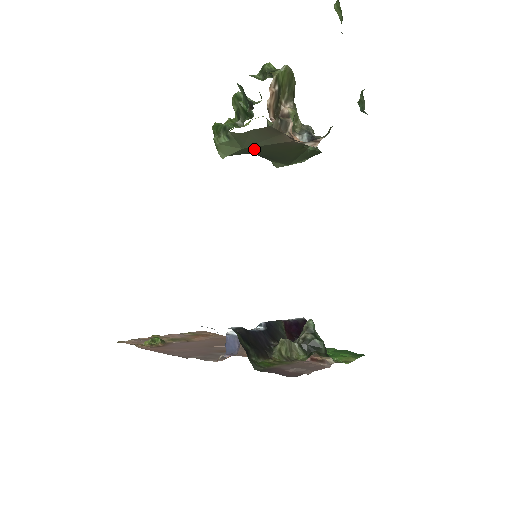
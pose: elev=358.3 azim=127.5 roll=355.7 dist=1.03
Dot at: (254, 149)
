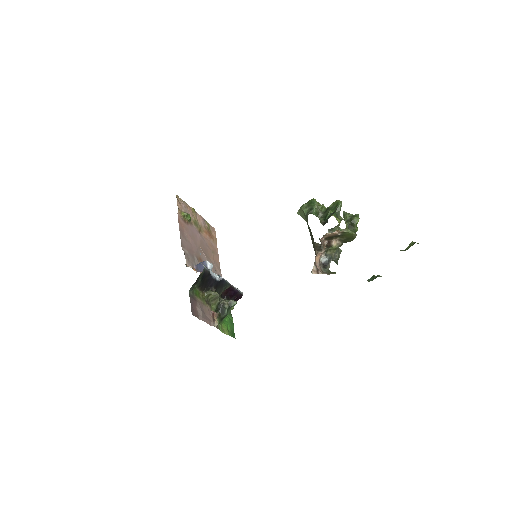
Dot at: occluded
